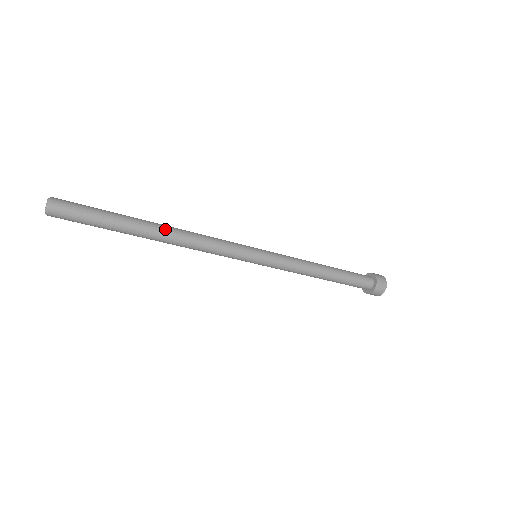
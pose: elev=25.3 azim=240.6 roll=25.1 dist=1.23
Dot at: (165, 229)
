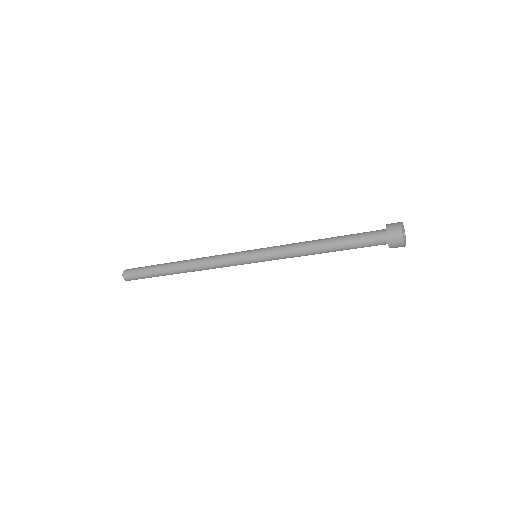
Dot at: (182, 263)
